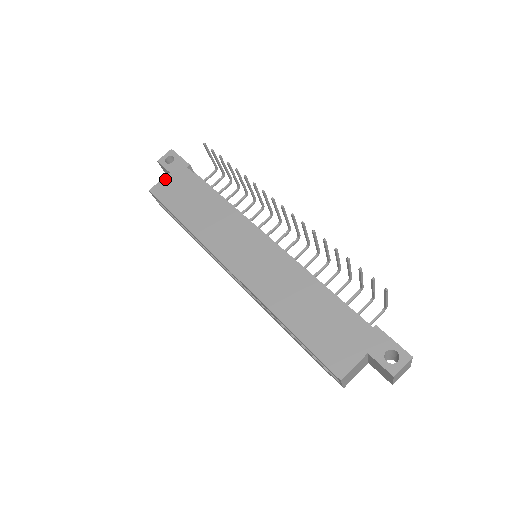
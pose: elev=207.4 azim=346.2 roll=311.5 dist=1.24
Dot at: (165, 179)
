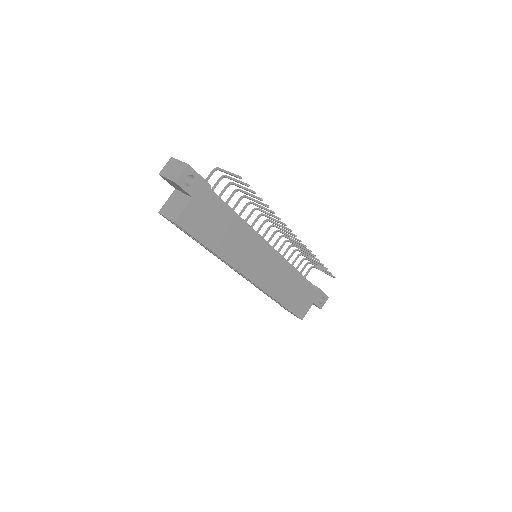
Dot at: (189, 207)
